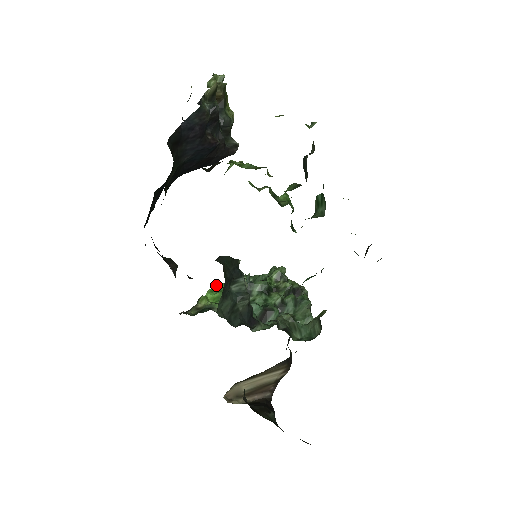
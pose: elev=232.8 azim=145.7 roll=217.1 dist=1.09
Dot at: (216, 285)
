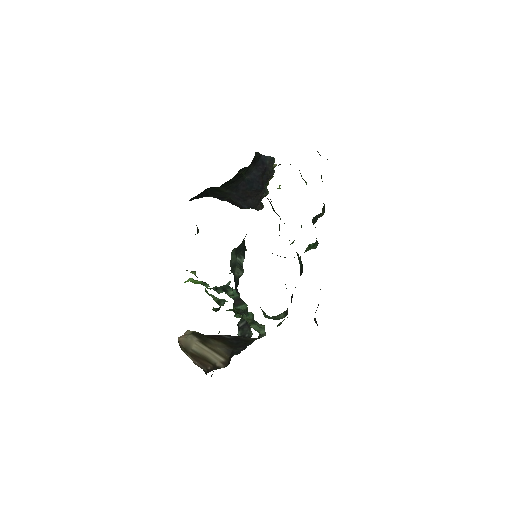
Dot at: (197, 280)
